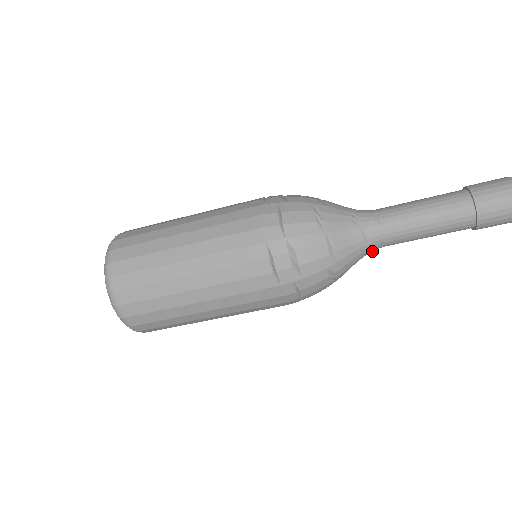
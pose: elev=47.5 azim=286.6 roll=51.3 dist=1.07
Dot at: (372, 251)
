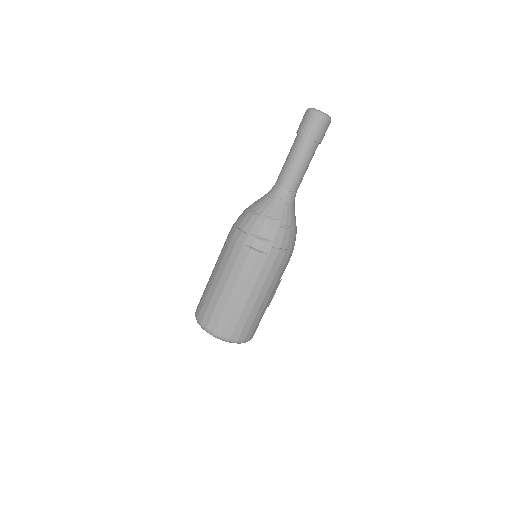
Dot at: (293, 199)
